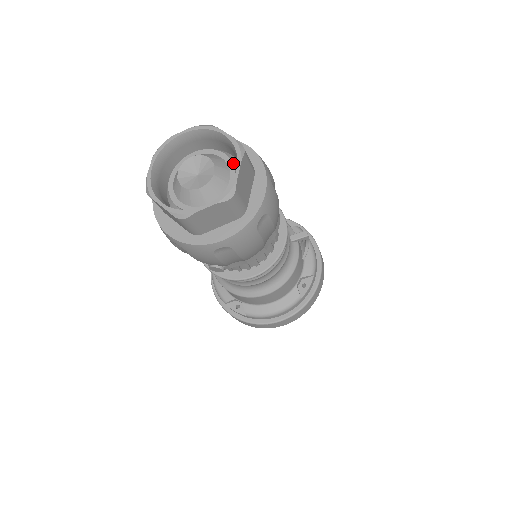
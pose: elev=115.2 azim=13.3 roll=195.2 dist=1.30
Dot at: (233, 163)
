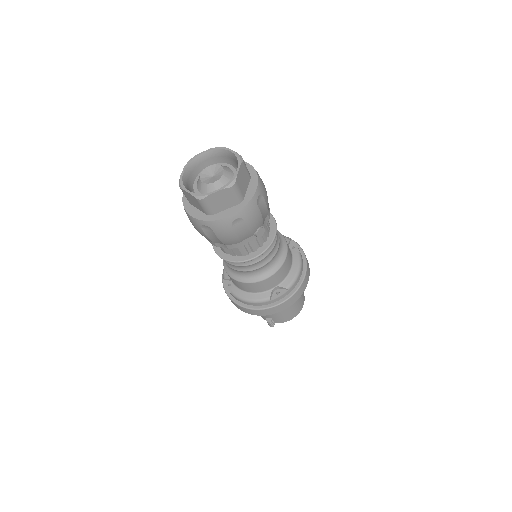
Dot at: (220, 164)
